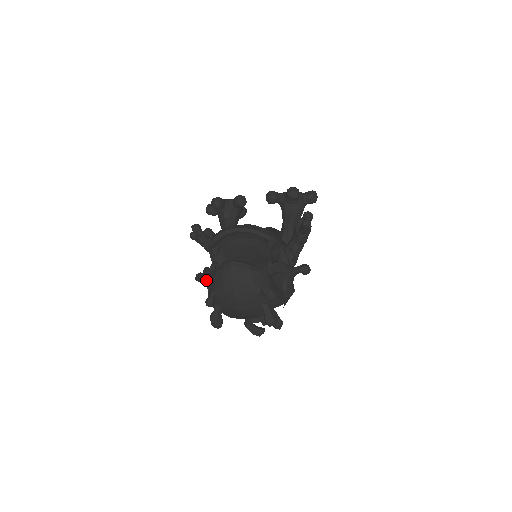
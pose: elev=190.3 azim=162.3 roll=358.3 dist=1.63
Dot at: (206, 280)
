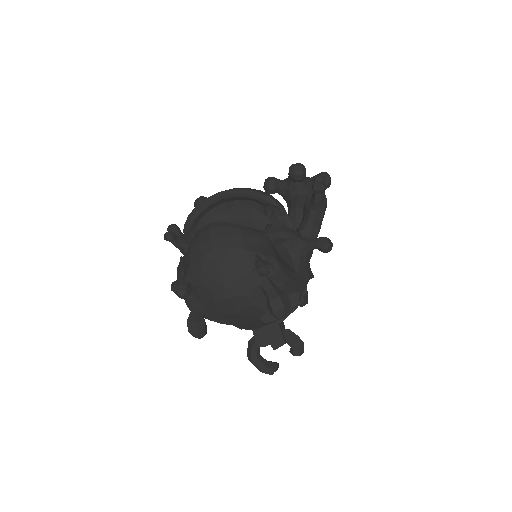
Dot at: (182, 277)
